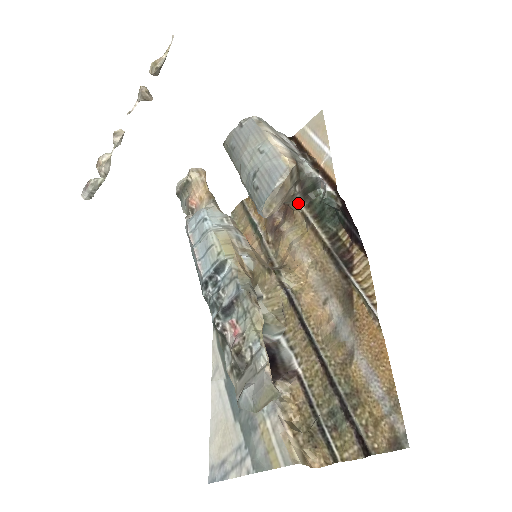
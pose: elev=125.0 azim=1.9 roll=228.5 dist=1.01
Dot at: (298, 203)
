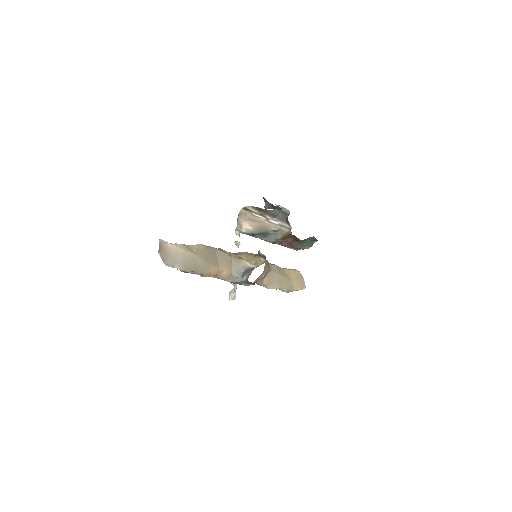
Dot at: (290, 229)
